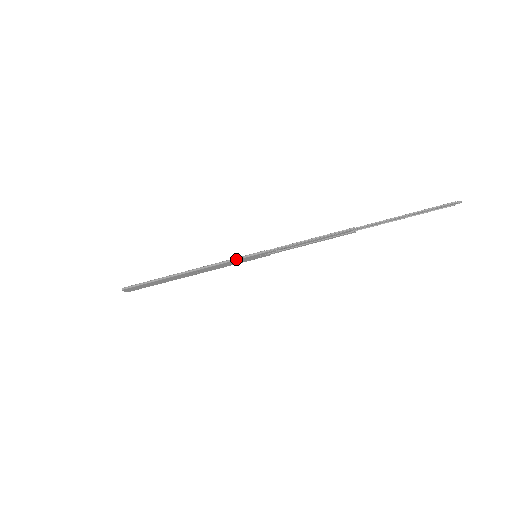
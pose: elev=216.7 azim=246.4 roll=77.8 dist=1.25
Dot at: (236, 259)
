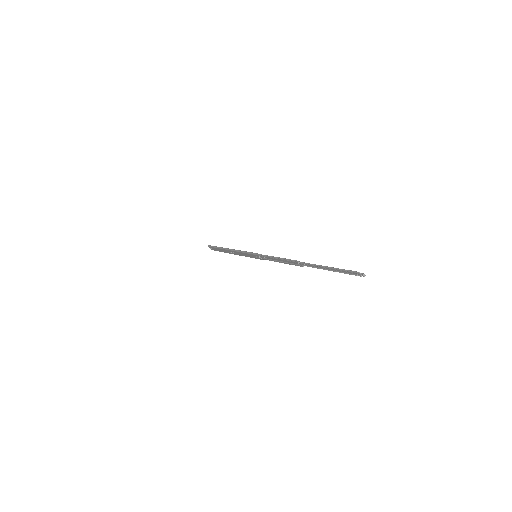
Dot at: (246, 252)
